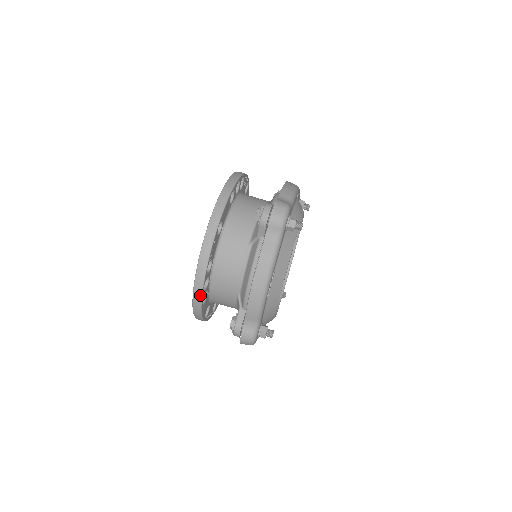
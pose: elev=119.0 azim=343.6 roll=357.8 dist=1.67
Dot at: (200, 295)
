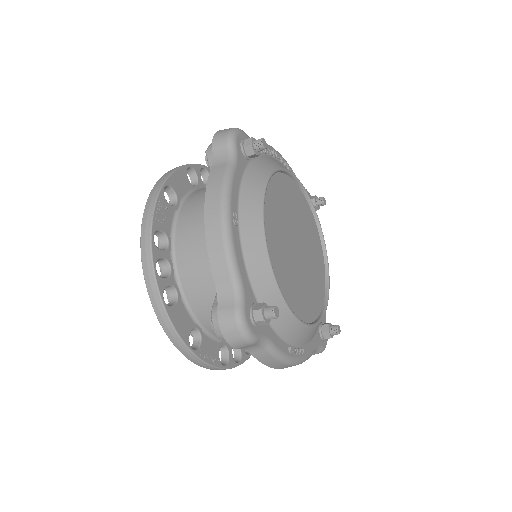
Dot at: occluded
